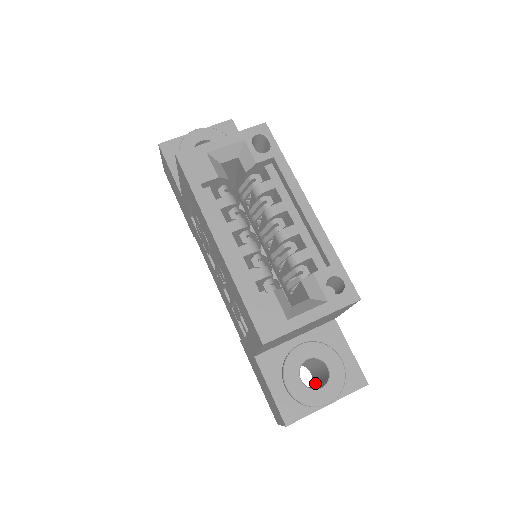
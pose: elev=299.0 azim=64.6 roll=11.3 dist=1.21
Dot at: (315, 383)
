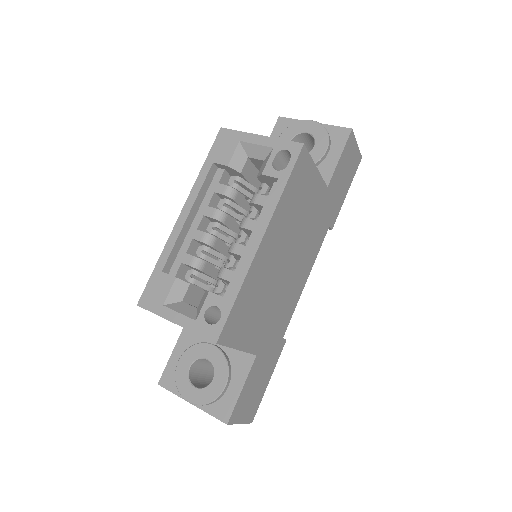
Dot at: occluded
